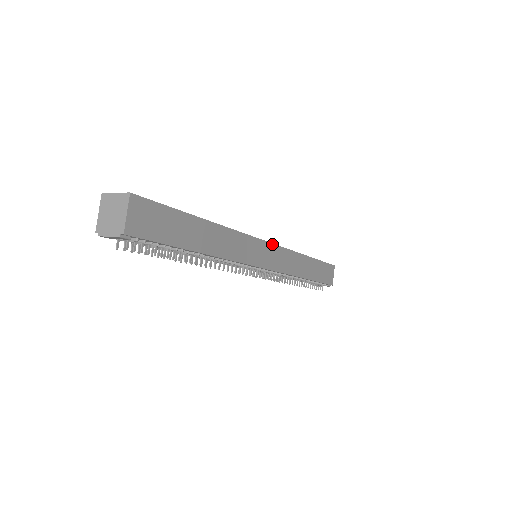
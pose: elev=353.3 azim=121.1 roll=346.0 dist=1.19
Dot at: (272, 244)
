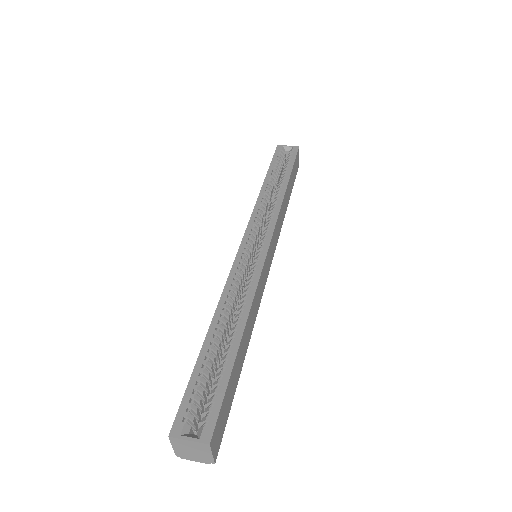
Dot at: (270, 241)
